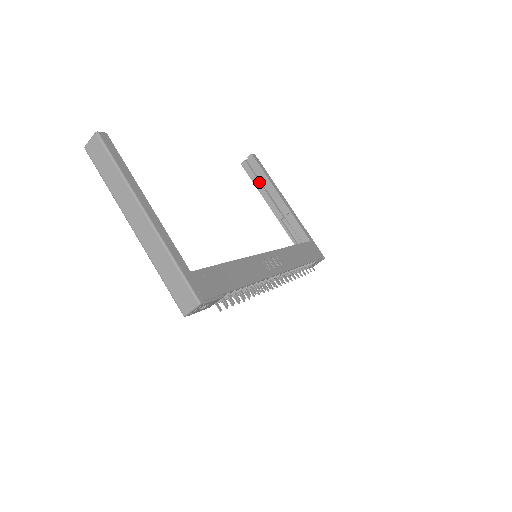
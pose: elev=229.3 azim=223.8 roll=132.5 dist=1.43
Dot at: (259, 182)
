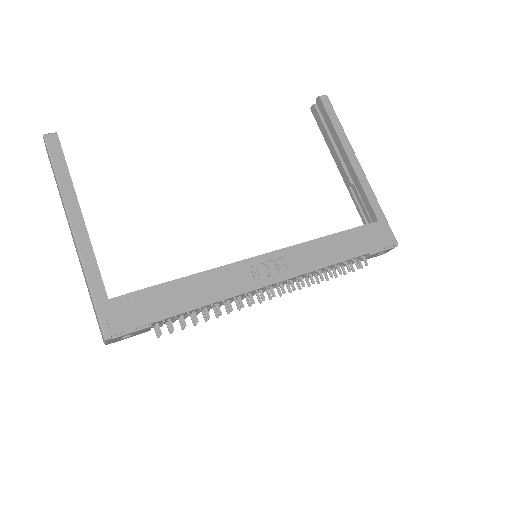
Dot at: (327, 134)
